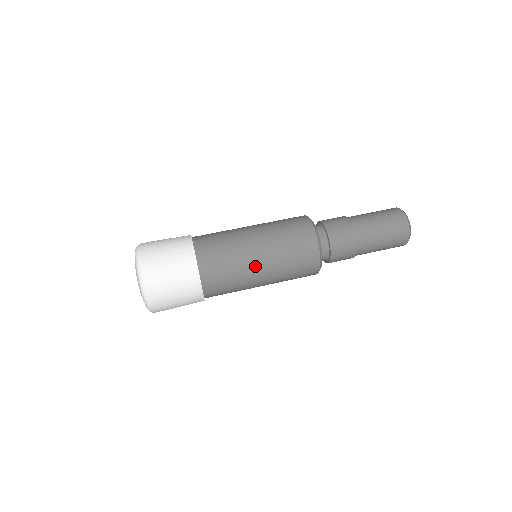
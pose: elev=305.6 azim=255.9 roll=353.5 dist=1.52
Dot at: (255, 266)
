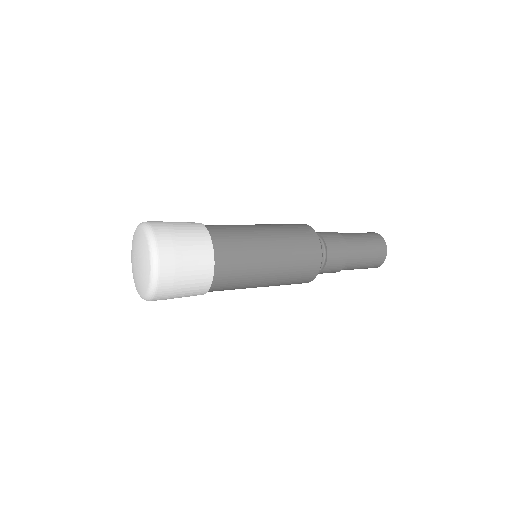
Dot at: occluded
